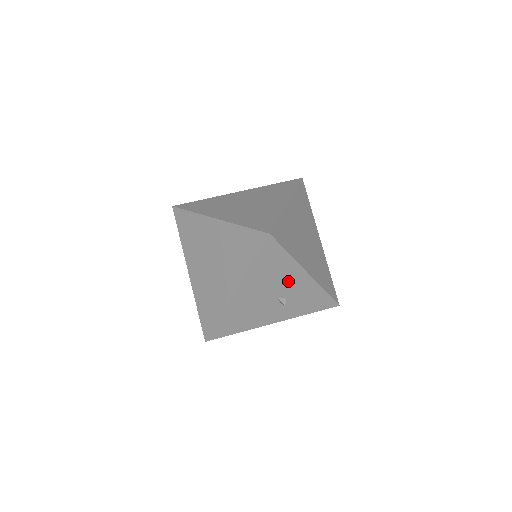
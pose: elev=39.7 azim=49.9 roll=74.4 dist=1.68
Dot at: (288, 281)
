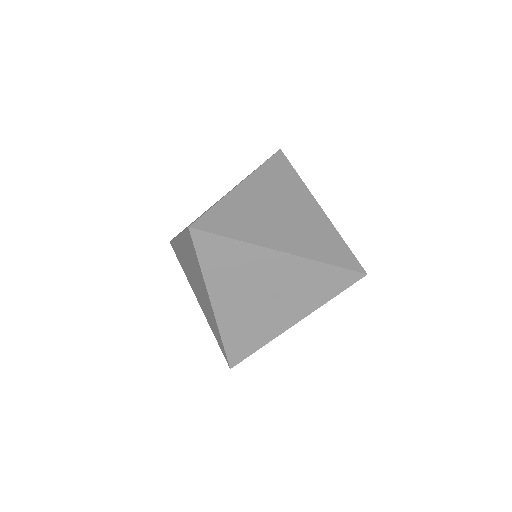
Dot at: (264, 270)
